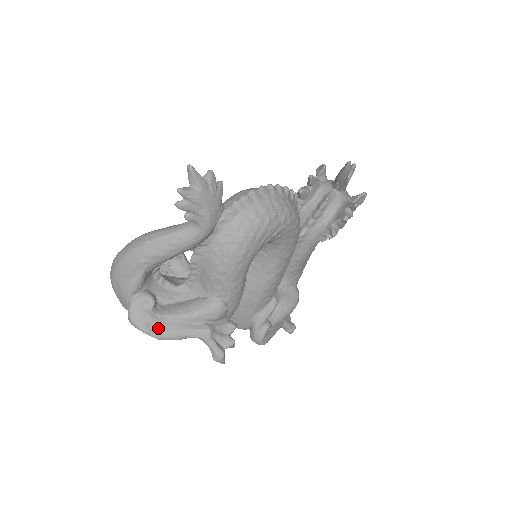
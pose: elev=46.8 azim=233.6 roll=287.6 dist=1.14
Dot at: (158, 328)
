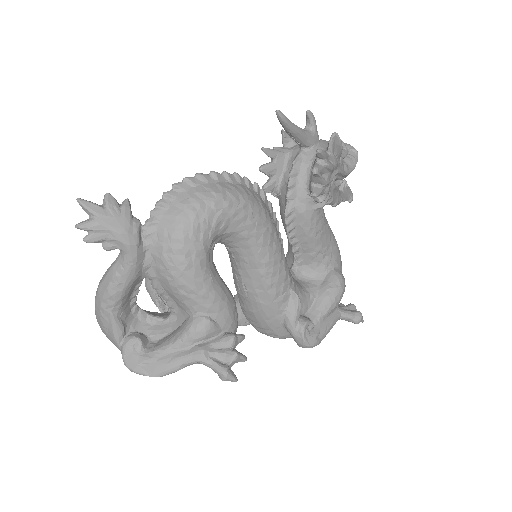
Dot at: (152, 366)
